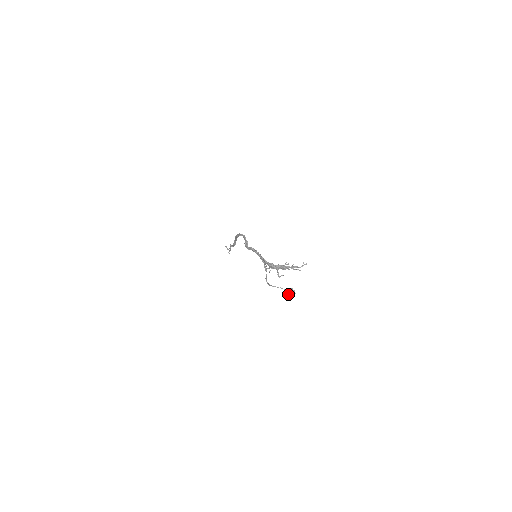
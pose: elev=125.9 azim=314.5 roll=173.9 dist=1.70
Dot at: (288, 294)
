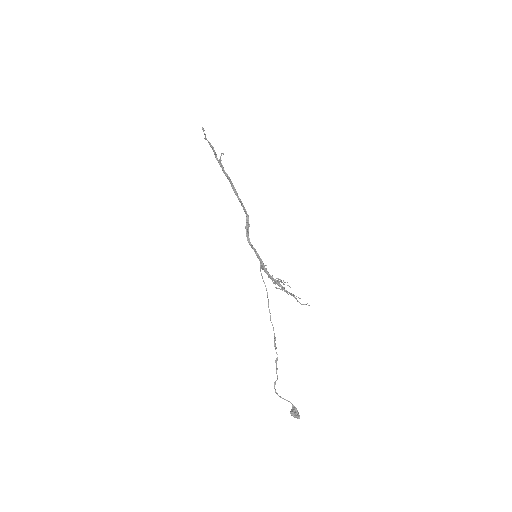
Dot at: (292, 414)
